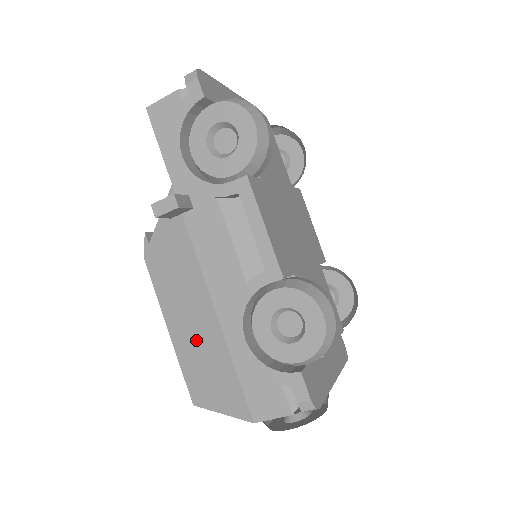
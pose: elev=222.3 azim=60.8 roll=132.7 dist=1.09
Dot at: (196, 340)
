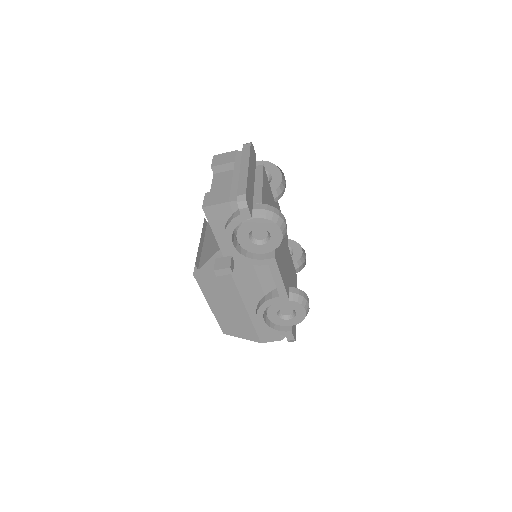
Dot at: (229, 312)
